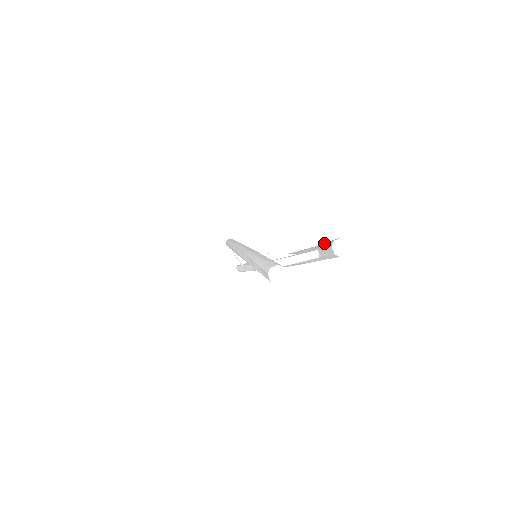
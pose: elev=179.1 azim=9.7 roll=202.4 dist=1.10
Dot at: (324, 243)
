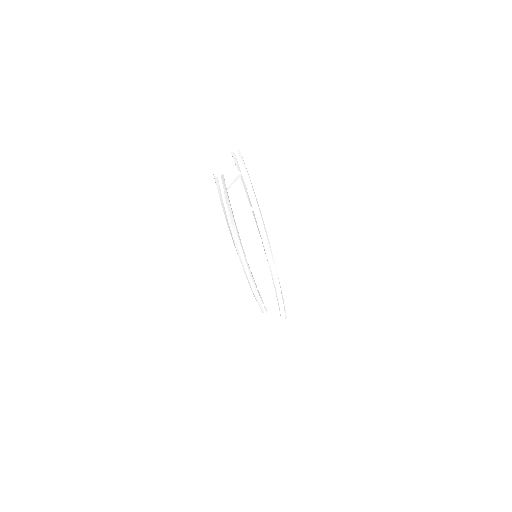
Dot at: (235, 163)
